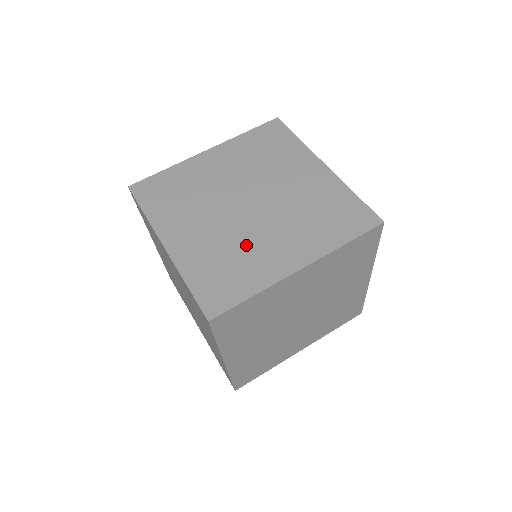
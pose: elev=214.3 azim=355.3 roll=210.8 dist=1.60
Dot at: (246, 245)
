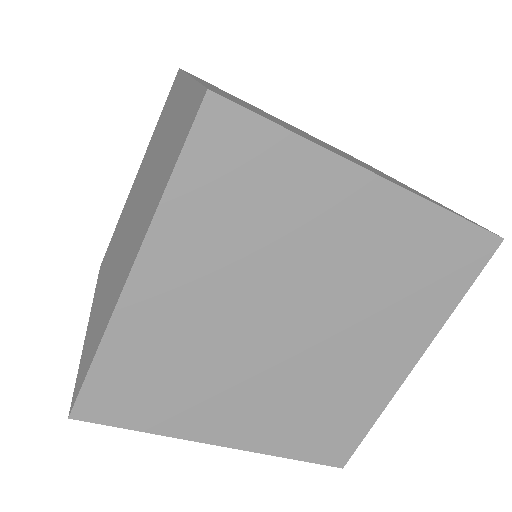
Dot at: (331, 381)
